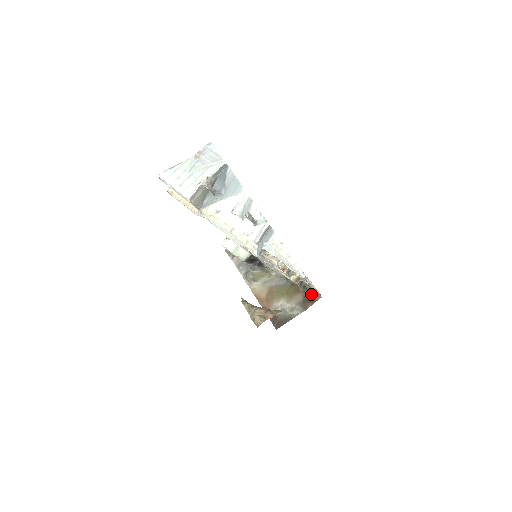
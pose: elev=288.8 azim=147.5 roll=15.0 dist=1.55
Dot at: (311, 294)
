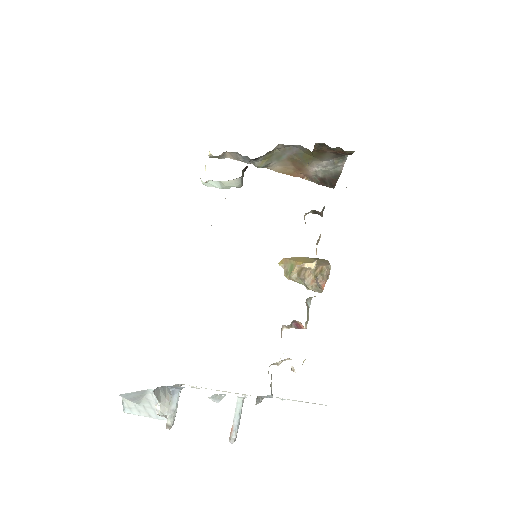
Dot at: (340, 149)
